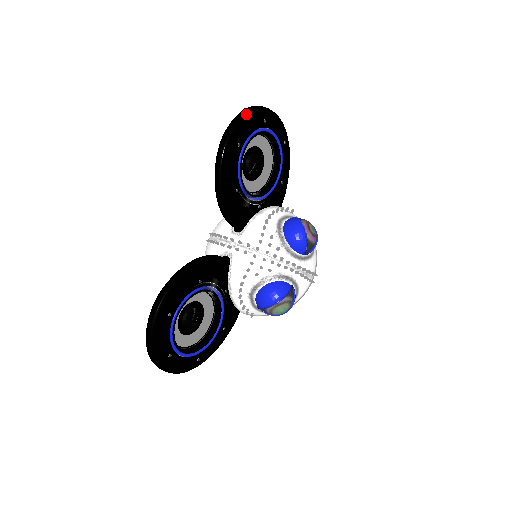
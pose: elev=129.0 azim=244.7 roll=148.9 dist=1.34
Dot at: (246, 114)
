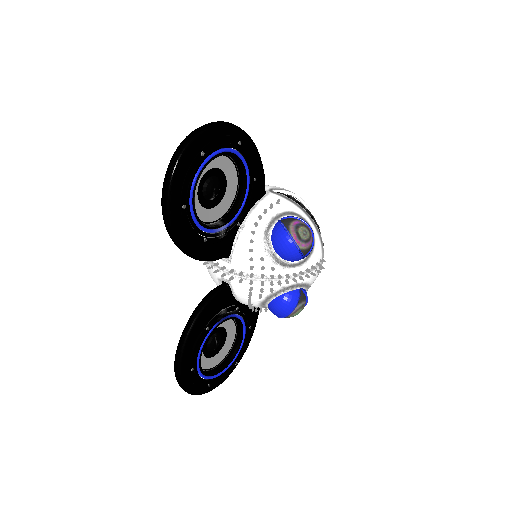
Dot at: (176, 168)
